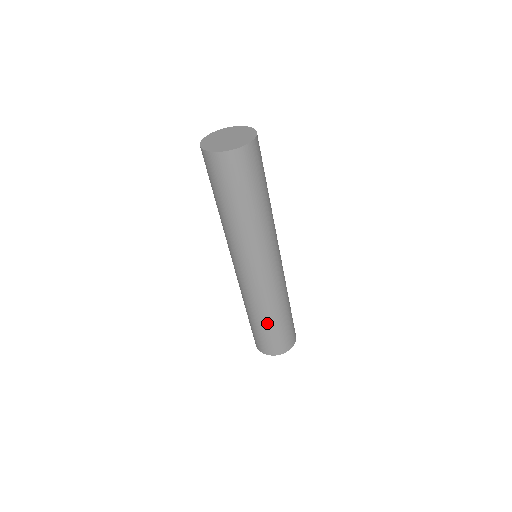
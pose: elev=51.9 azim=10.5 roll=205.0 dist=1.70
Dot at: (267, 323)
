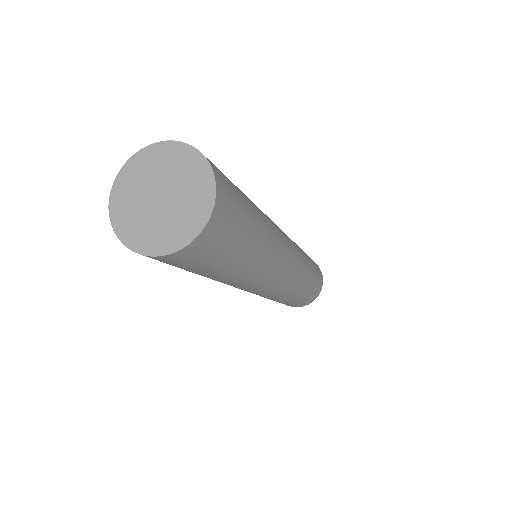
Dot at: (306, 289)
